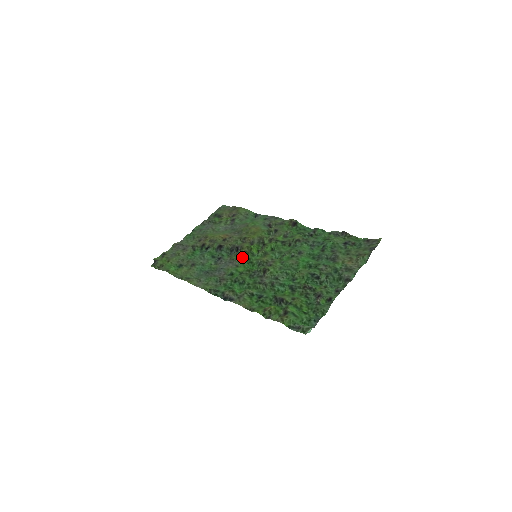
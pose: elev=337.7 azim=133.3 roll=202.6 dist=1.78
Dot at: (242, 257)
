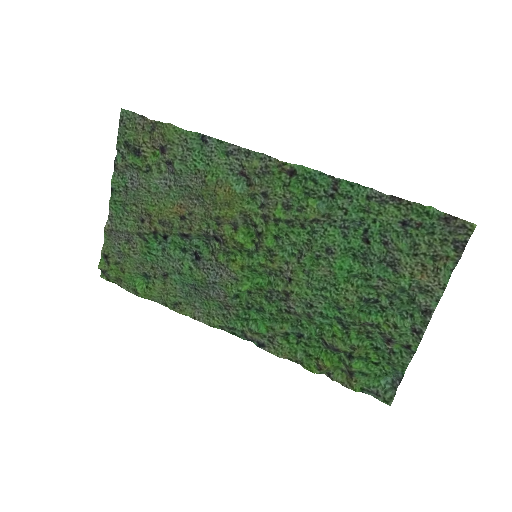
Dot at: (234, 258)
